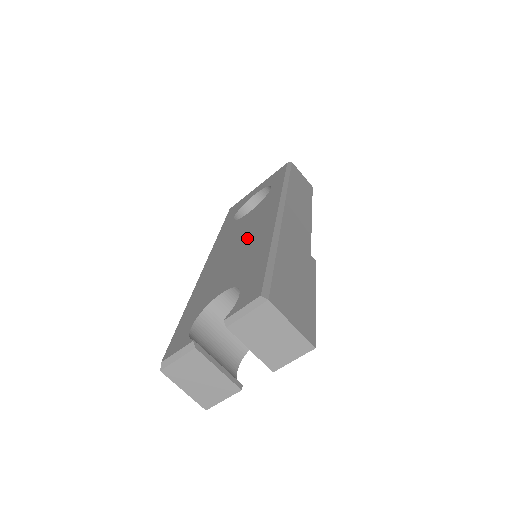
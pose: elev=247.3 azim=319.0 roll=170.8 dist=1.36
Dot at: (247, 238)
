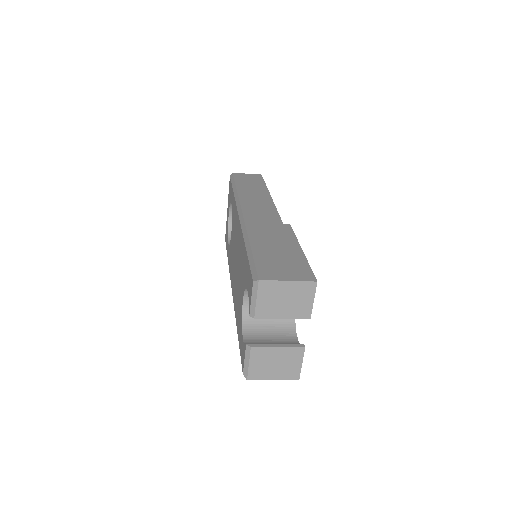
Dot at: (237, 251)
